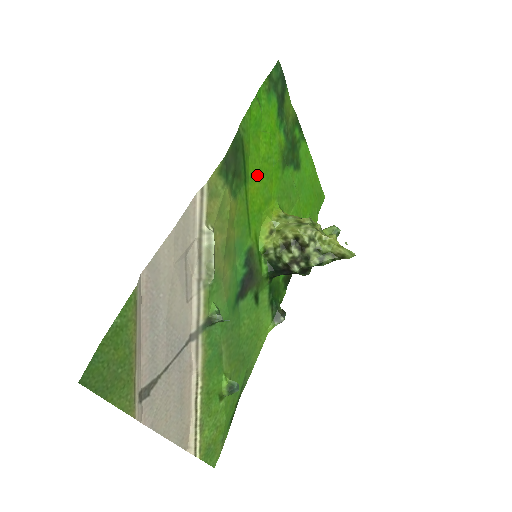
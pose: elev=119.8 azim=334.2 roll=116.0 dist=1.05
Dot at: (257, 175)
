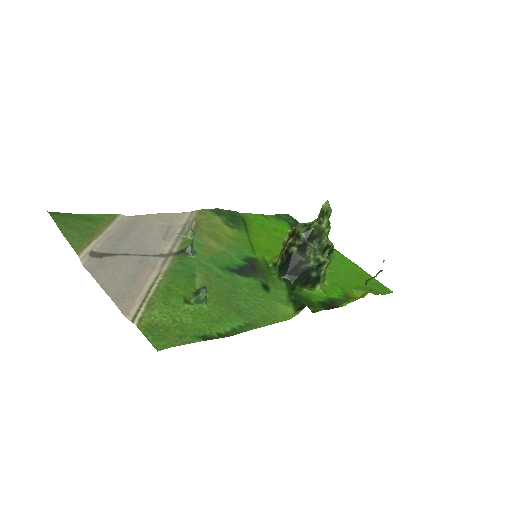
Dot at: (265, 237)
